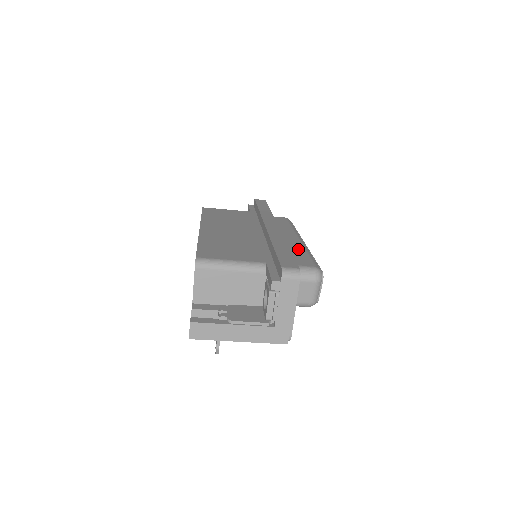
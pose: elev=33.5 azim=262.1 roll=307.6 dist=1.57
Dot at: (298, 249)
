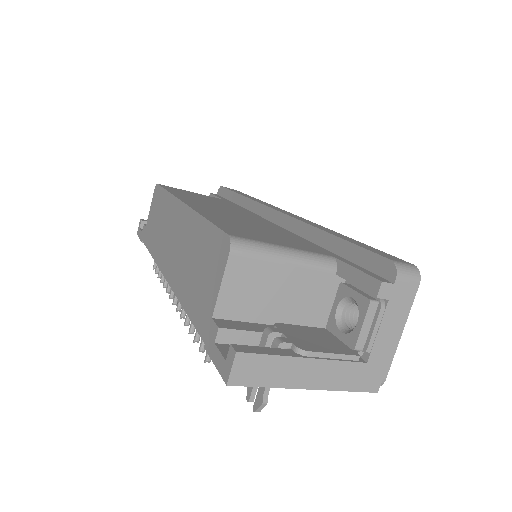
Dot at: occluded
